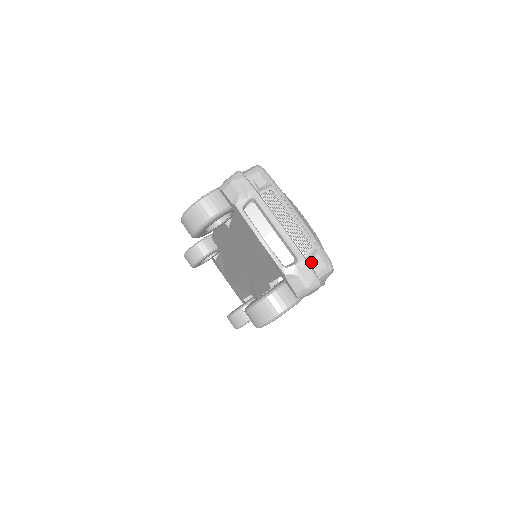
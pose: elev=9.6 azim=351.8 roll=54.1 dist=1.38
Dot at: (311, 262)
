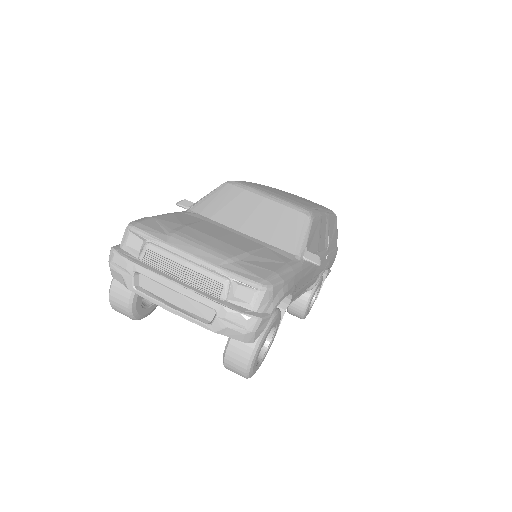
Dot at: (234, 300)
